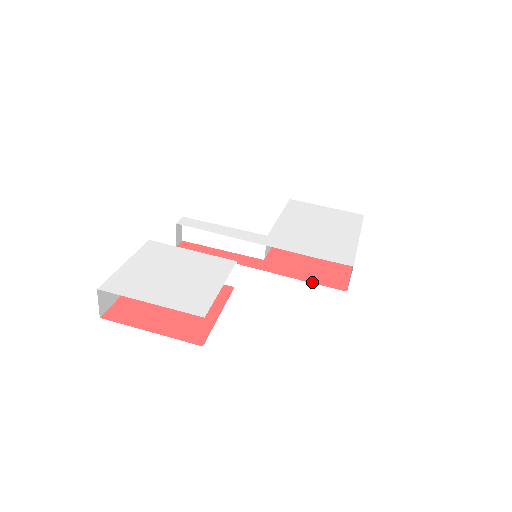
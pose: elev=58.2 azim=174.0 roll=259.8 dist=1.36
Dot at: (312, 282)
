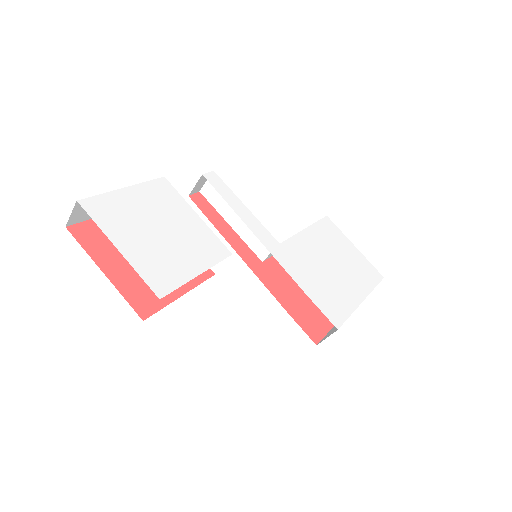
Dot at: (291, 315)
